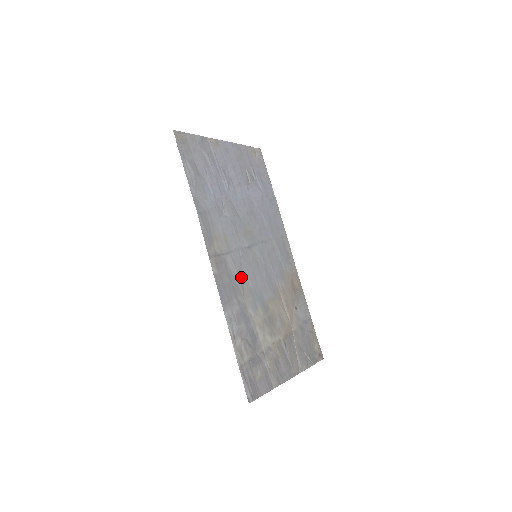
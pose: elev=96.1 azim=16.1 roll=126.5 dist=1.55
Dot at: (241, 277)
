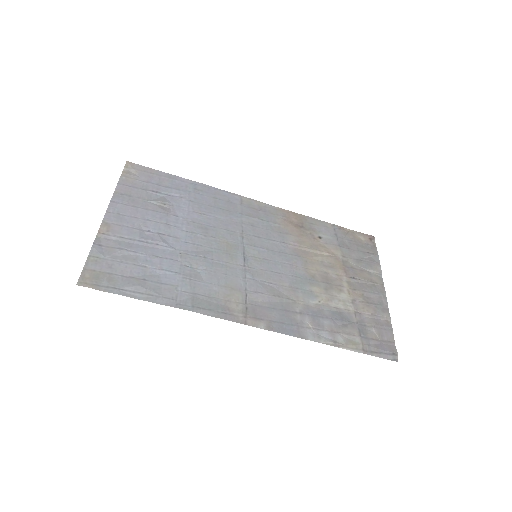
Dot at: (275, 292)
